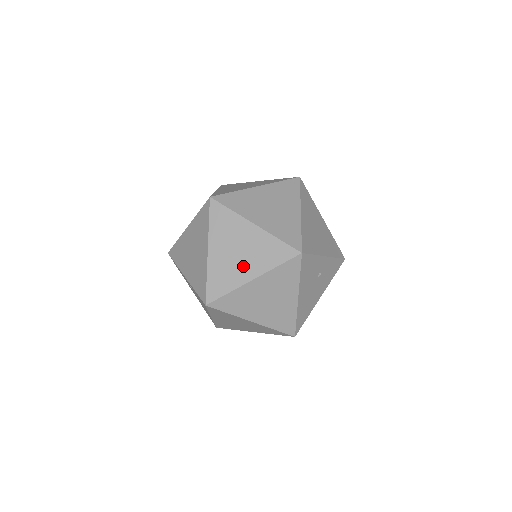
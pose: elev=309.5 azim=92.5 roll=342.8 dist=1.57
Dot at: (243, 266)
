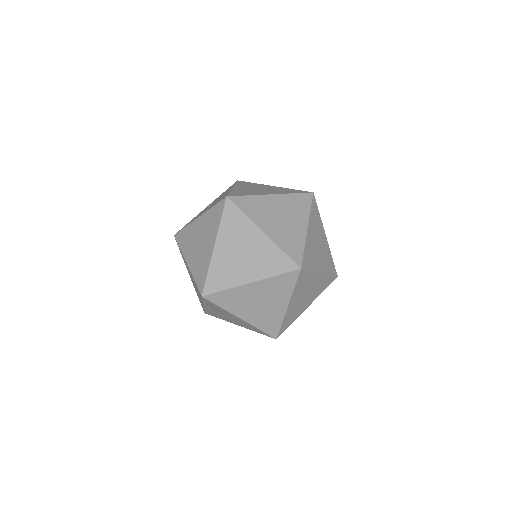
Dot at: (231, 321)
